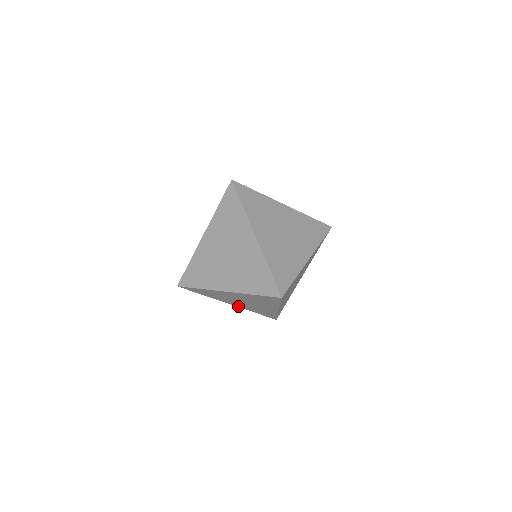
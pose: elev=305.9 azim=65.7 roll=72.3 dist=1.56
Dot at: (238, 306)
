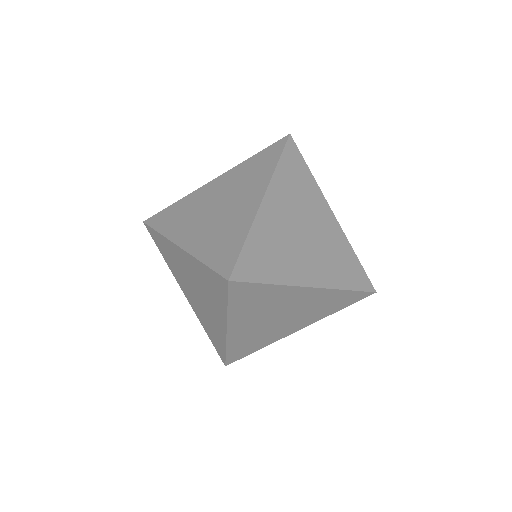
Dot at: (192, 305)
